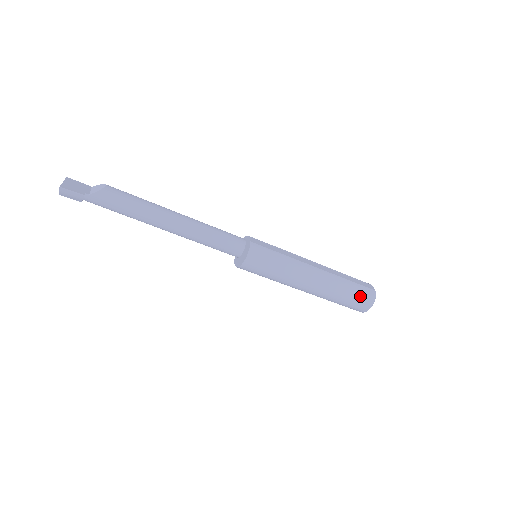
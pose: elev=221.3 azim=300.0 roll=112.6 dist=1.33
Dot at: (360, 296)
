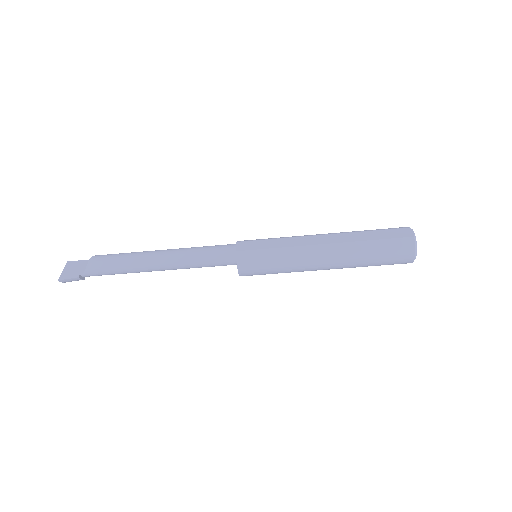
Dot at: (392, 253)
